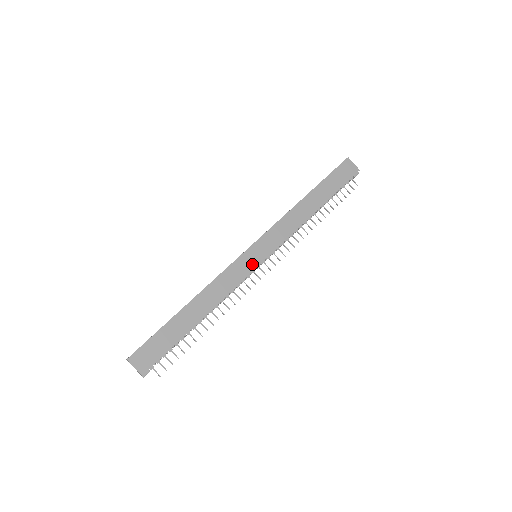
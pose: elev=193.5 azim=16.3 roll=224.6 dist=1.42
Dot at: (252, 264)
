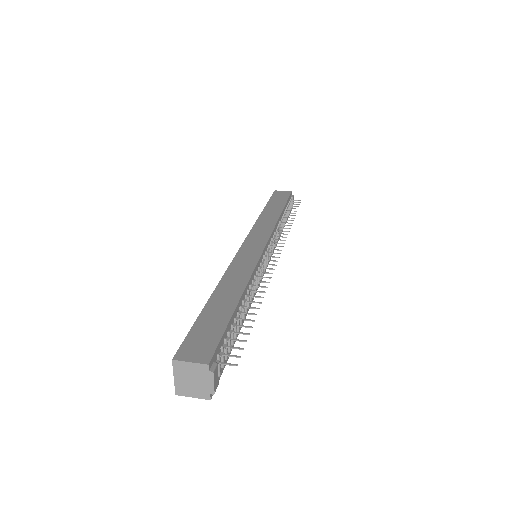
Dot at: (256, 251)
